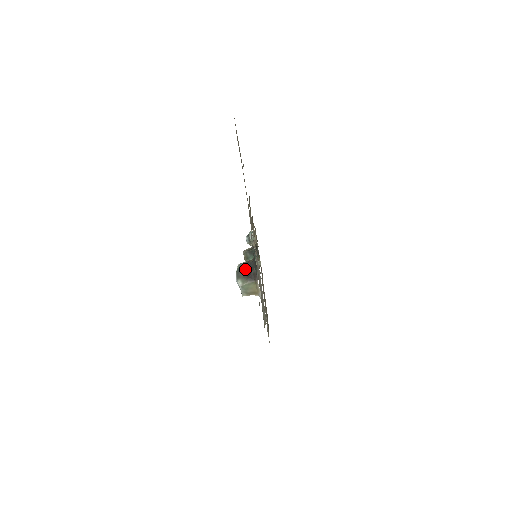
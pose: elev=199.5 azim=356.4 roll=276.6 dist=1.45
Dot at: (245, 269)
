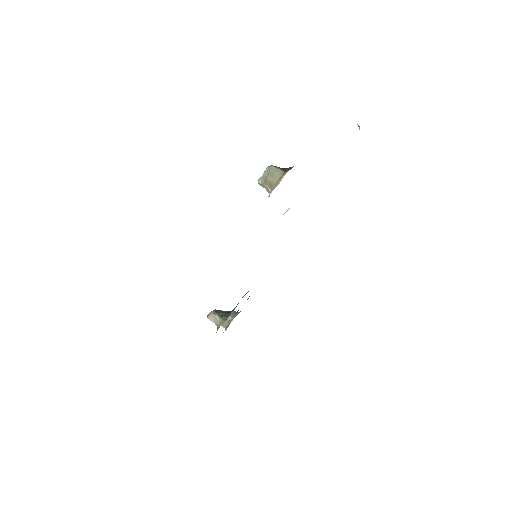
Dot at: occluded
